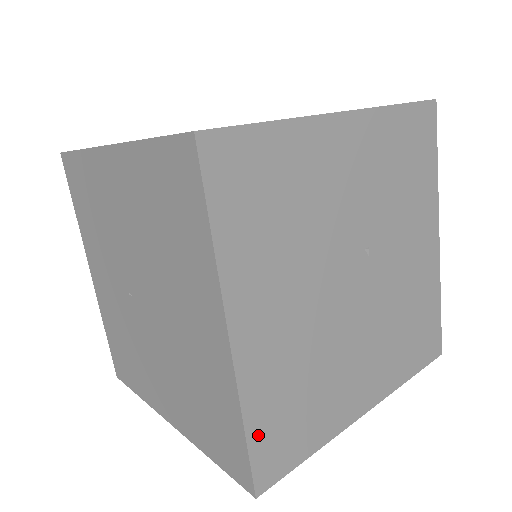
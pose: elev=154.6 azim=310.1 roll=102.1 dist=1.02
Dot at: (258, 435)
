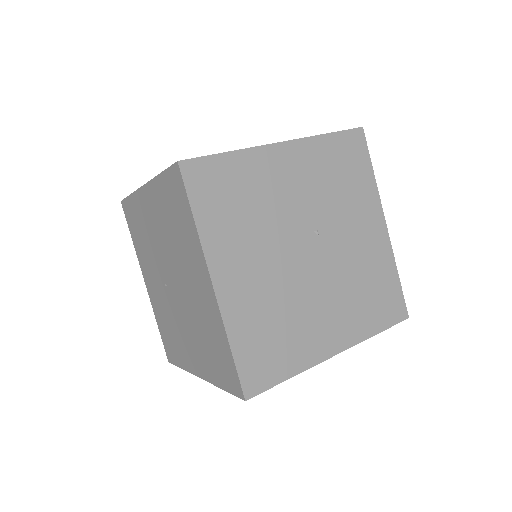
Dot at: (242, 354)
